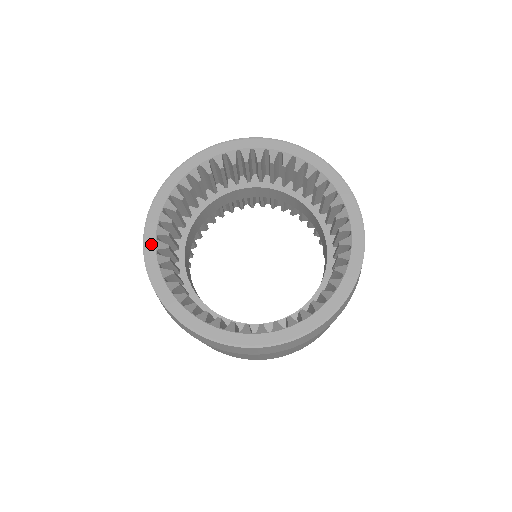
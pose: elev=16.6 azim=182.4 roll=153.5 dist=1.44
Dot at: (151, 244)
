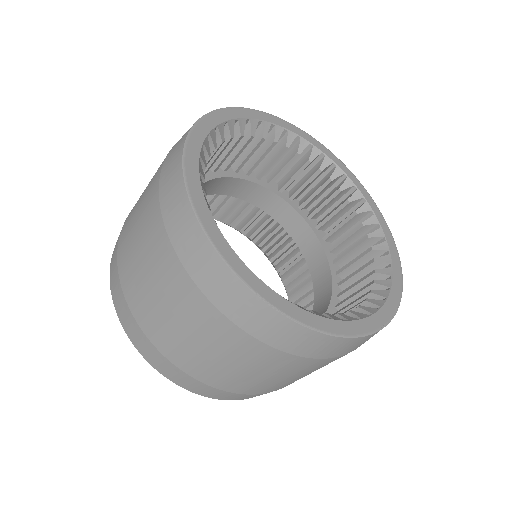
Dot at: (232, 256)
